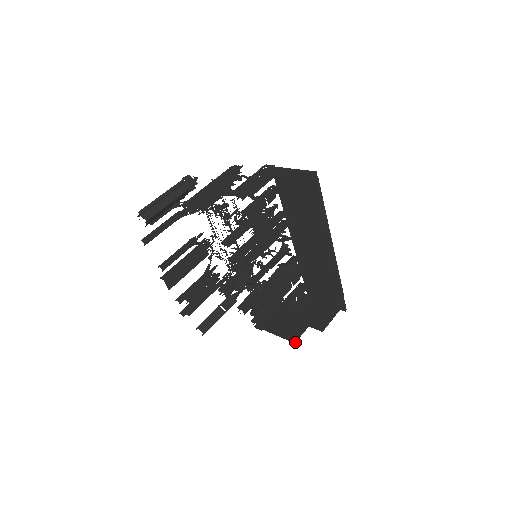
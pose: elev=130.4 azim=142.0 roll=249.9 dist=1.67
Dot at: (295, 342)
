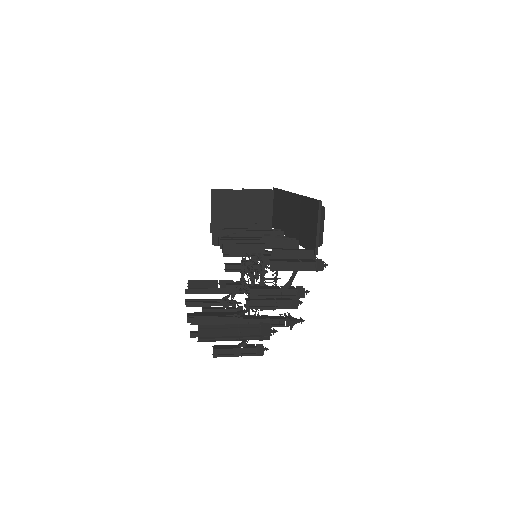
Dot at: occluded
